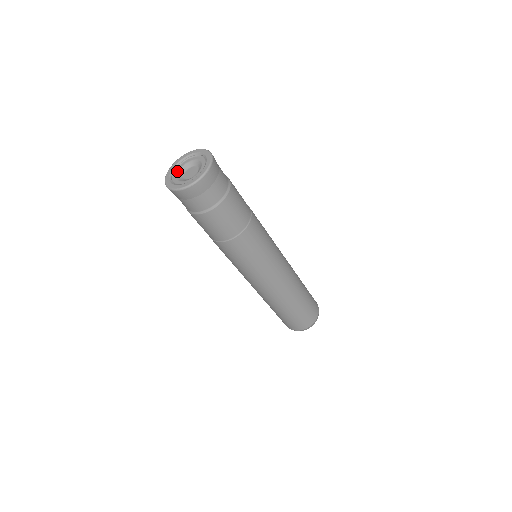
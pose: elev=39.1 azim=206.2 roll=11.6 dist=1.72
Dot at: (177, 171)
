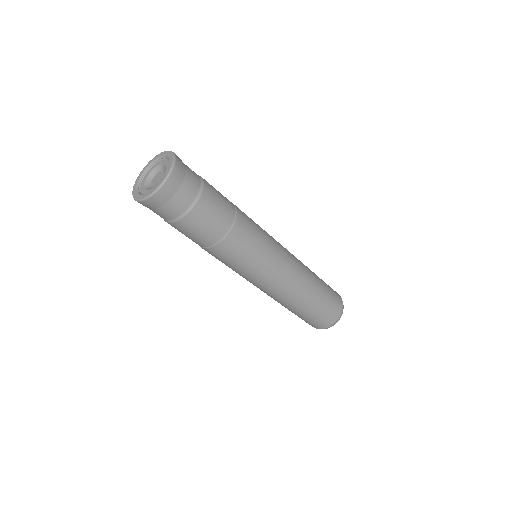
Dot at: (142, 188)
